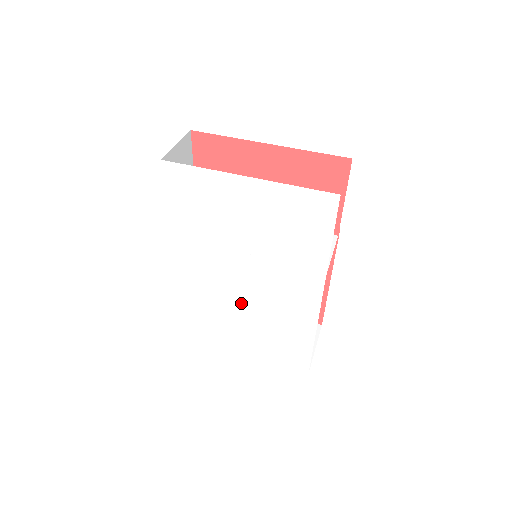
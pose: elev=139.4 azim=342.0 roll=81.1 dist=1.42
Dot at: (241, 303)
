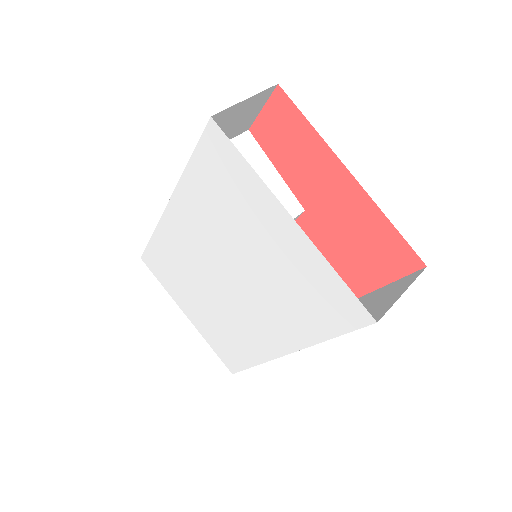
Dot at: (209, 288)
